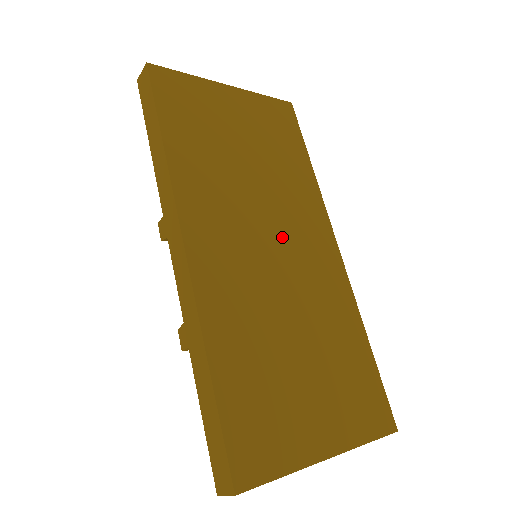
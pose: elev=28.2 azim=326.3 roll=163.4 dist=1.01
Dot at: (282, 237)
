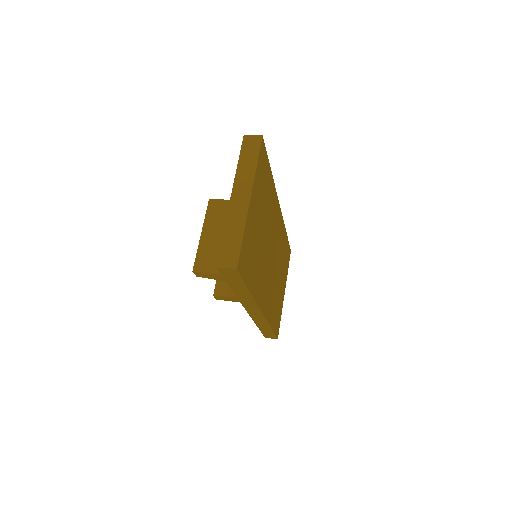
Dot at: (273, 246)
